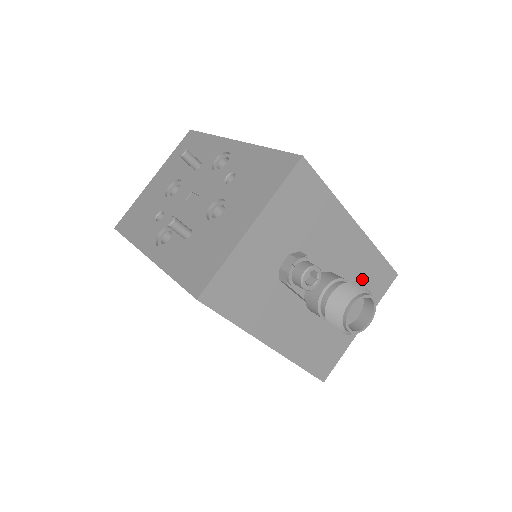
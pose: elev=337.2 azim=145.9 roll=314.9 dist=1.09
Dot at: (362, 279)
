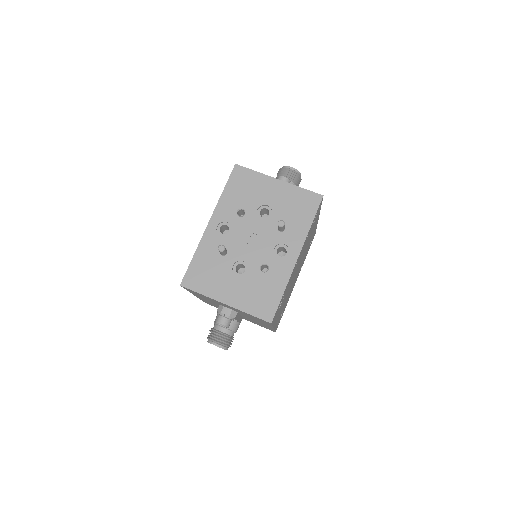
Dot at: (257, 323)
